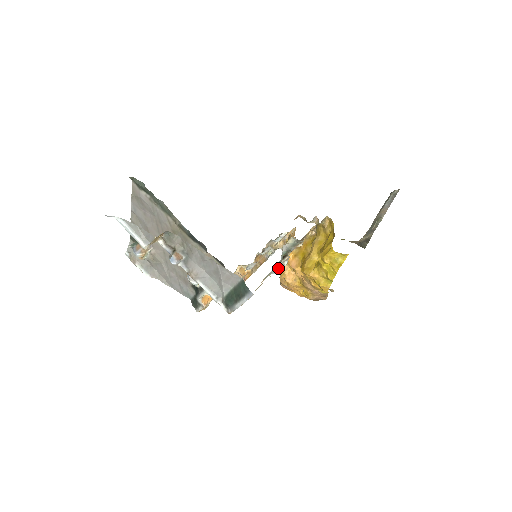
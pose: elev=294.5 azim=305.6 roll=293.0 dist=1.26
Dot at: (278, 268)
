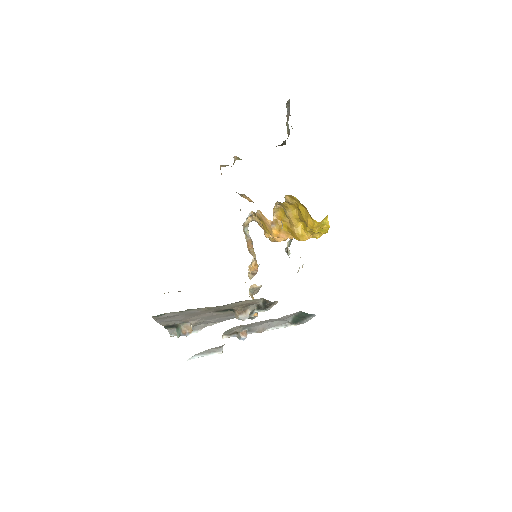
Dot at: occluded
